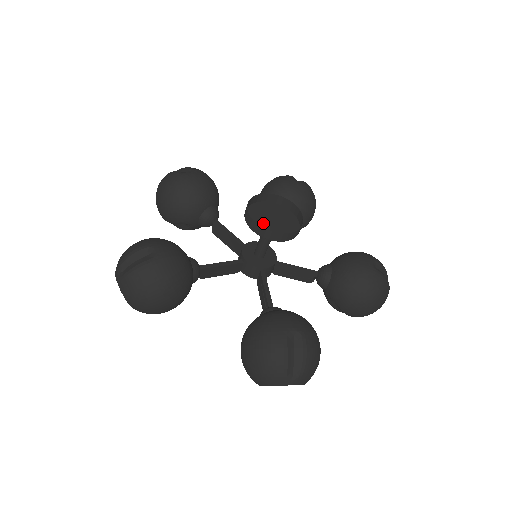
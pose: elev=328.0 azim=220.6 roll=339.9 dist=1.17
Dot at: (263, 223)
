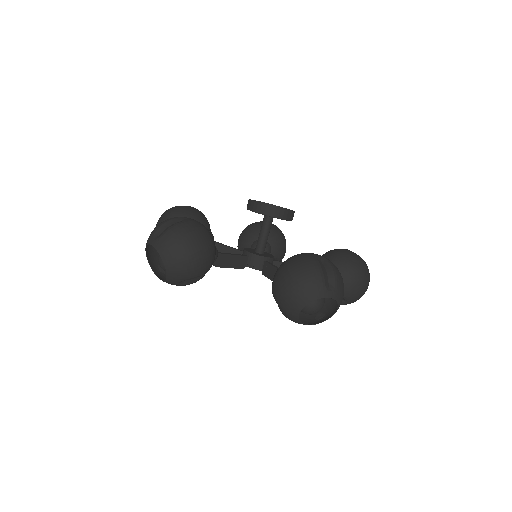
Dot at: occluded
